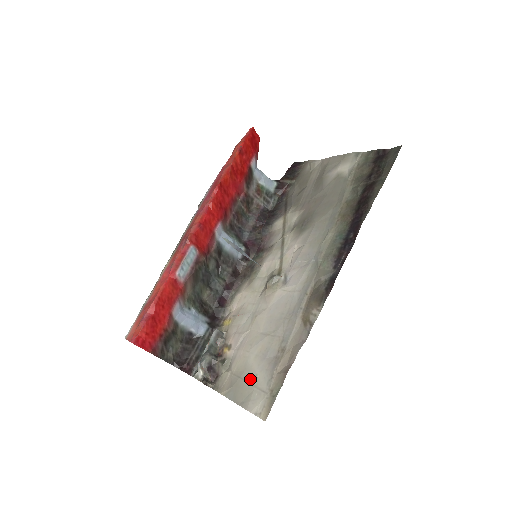
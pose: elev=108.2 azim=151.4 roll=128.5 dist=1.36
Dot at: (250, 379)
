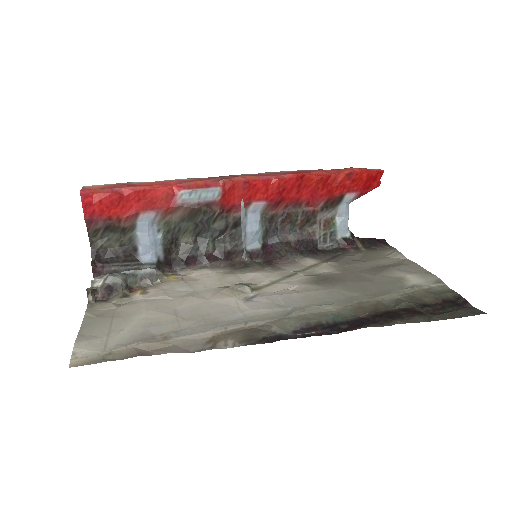
Dot at: (115, 327)
